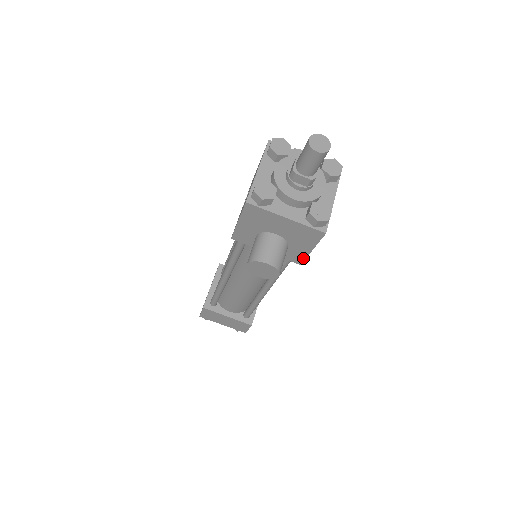
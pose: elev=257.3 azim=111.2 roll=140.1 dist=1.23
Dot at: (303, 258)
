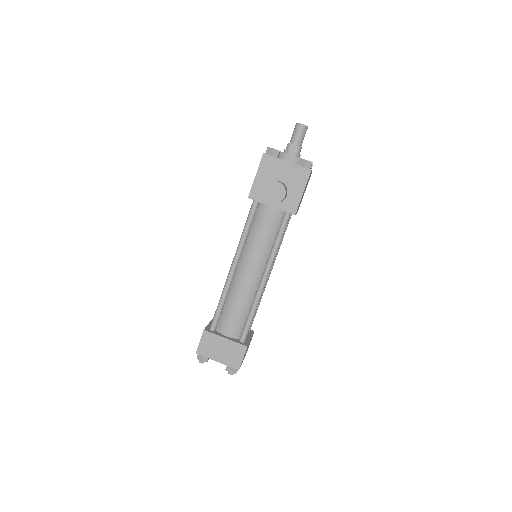
Dot at: (297, 205)
